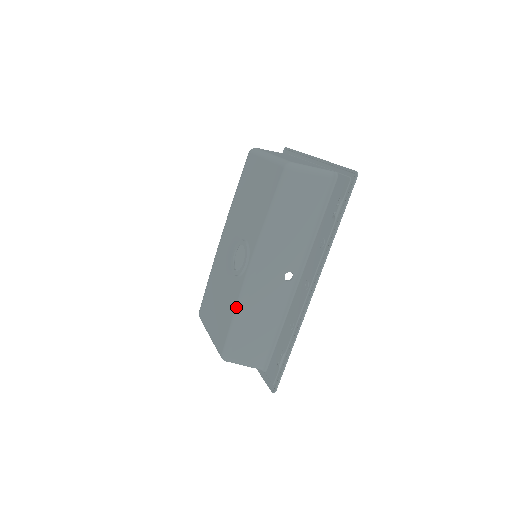
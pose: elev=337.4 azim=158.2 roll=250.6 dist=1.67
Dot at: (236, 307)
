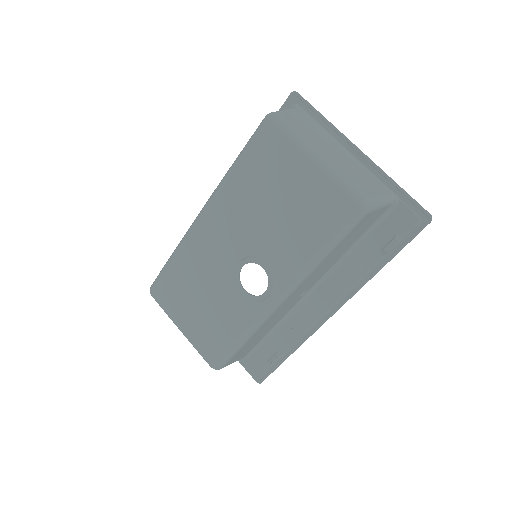
Dot at: (245, 332)
